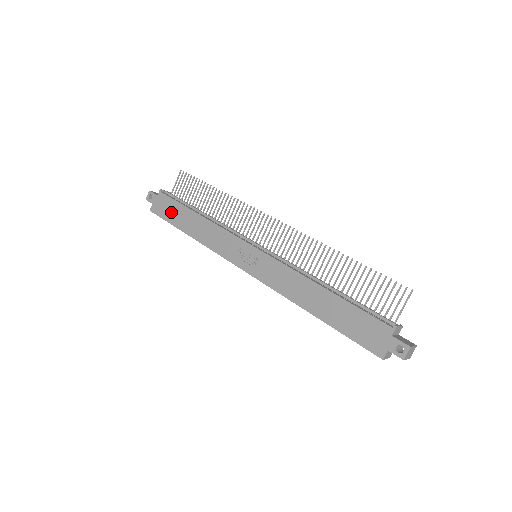
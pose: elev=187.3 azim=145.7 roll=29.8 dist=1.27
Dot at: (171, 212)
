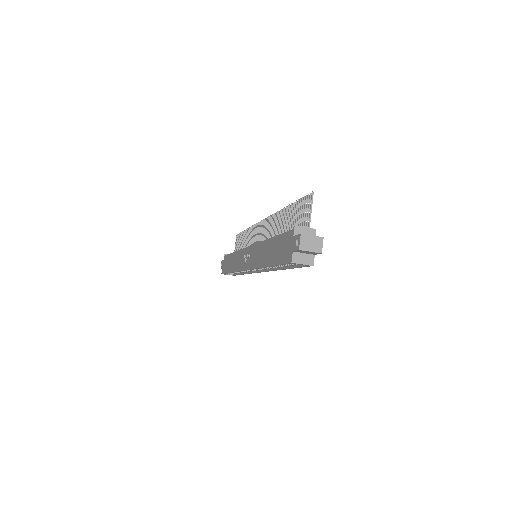
Dot at: (226, 265)
